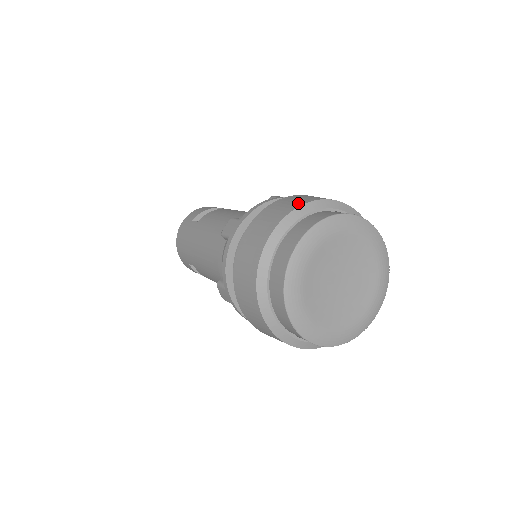
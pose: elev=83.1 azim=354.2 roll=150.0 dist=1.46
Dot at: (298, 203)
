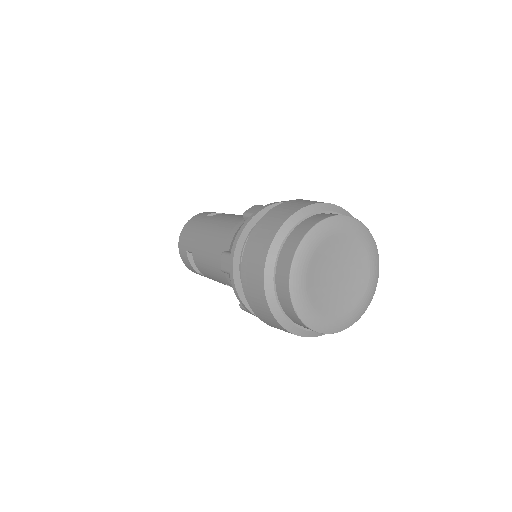
Dot at: occluded
